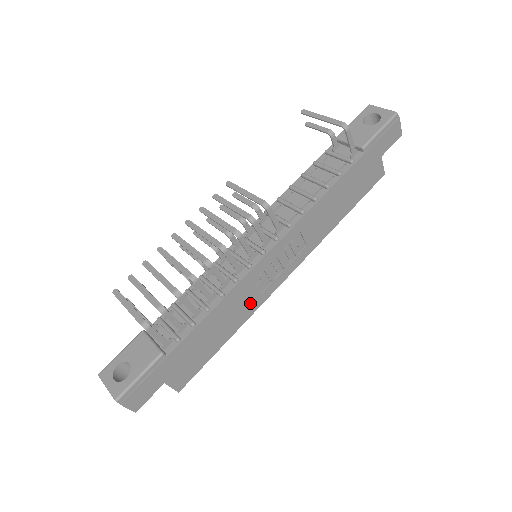
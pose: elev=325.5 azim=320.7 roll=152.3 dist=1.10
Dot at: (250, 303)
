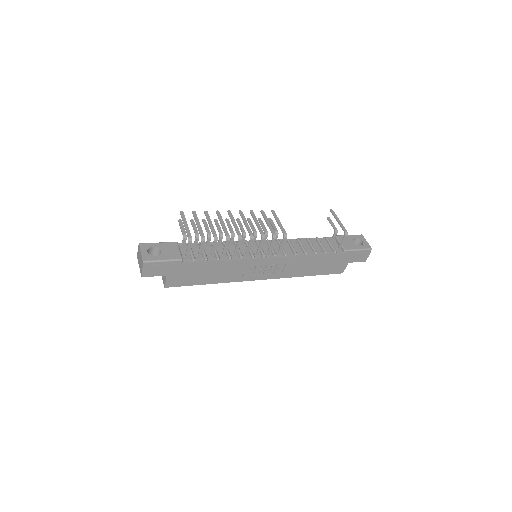
Dot at: (235, 275)
